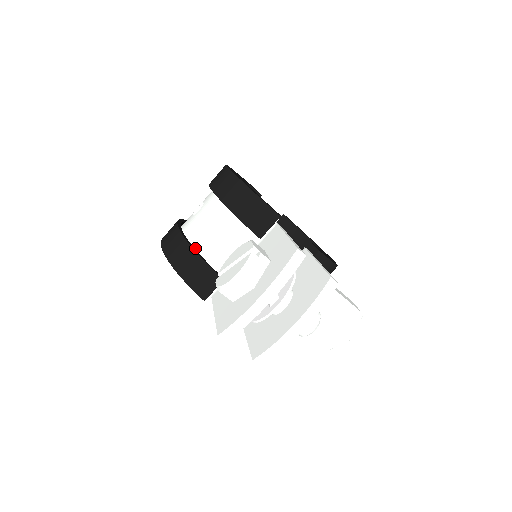
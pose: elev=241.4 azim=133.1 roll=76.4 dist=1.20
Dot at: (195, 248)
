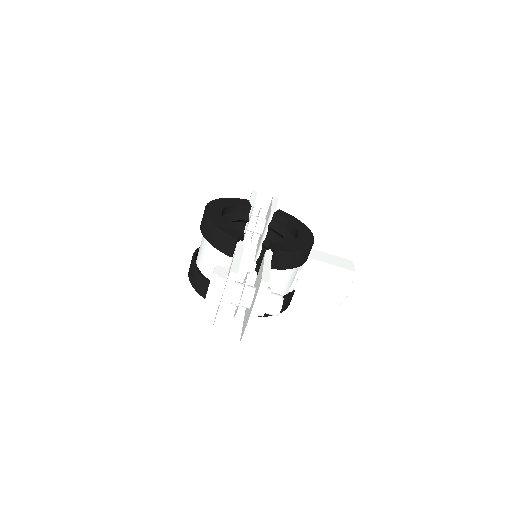
Dot at: (202, 272)
